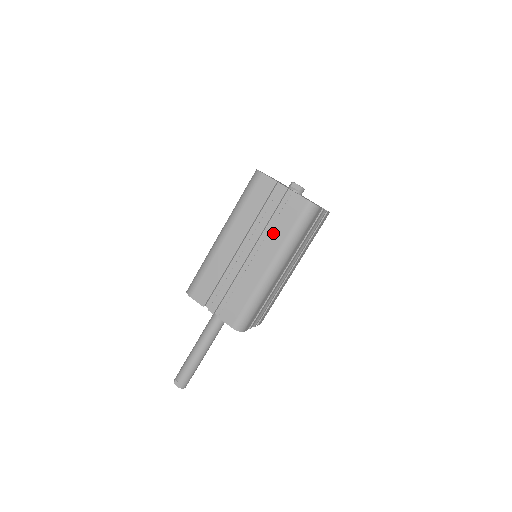
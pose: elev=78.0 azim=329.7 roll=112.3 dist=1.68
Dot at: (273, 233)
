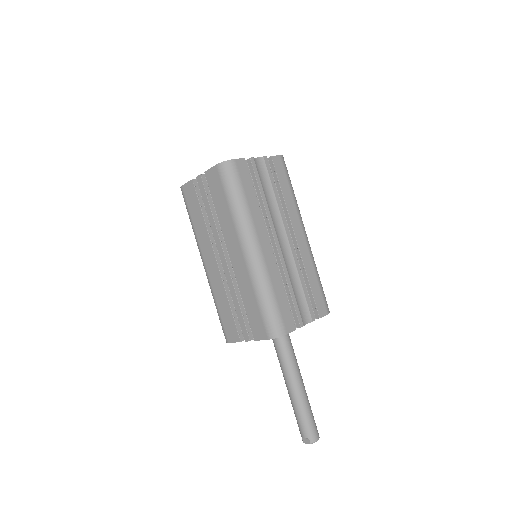
Dot at: (222, 221)
